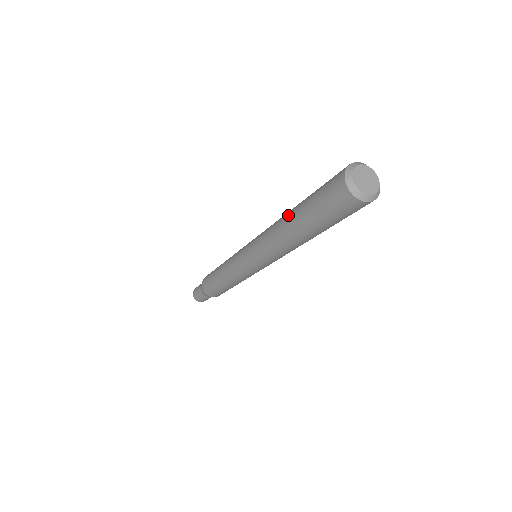
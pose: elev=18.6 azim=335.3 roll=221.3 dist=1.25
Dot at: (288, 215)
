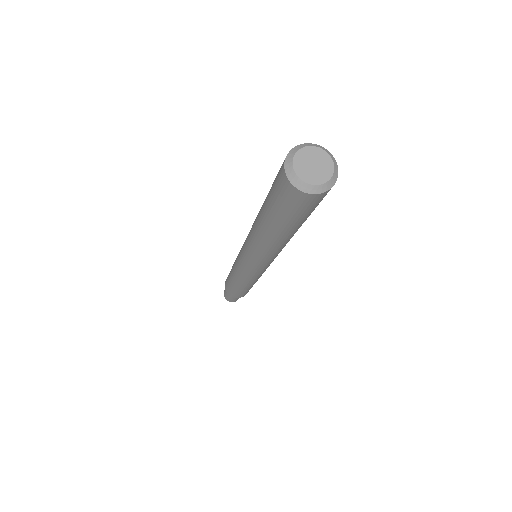
Dot at: (258, 221)
